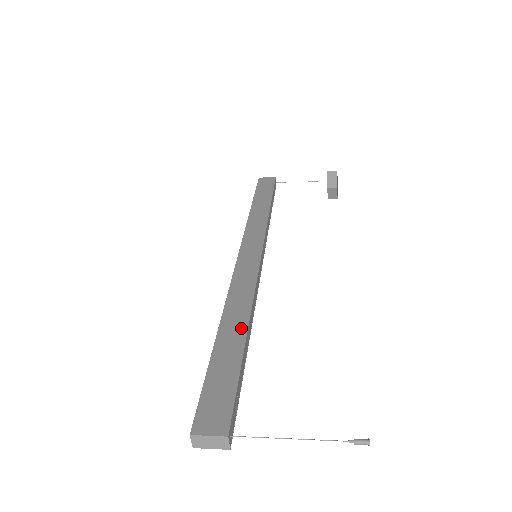
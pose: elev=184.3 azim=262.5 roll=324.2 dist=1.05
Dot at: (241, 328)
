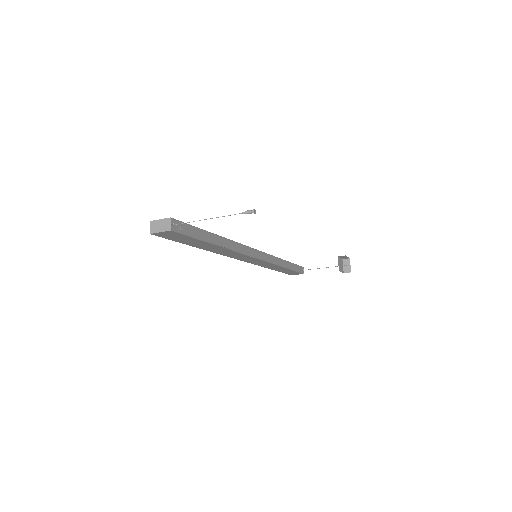
Dot at: occluded
